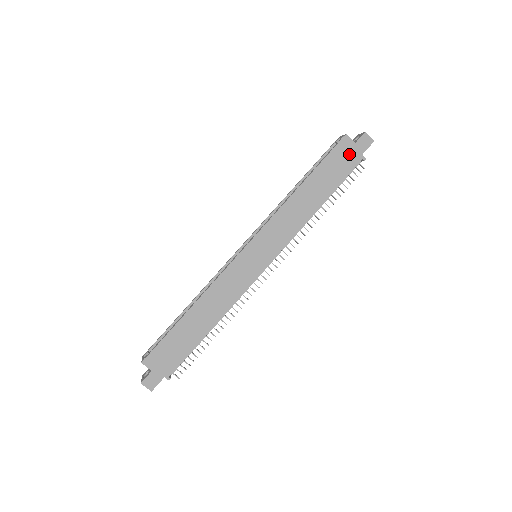
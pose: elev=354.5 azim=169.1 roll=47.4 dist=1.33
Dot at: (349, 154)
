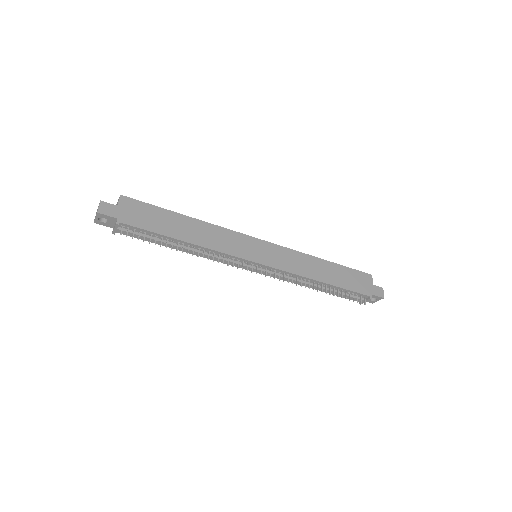
Dot at: (365, 284)
